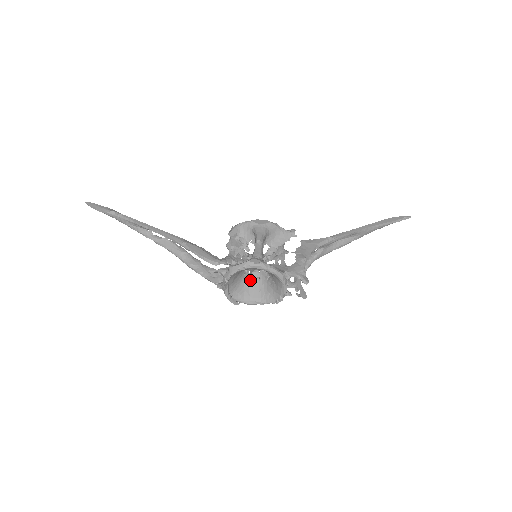
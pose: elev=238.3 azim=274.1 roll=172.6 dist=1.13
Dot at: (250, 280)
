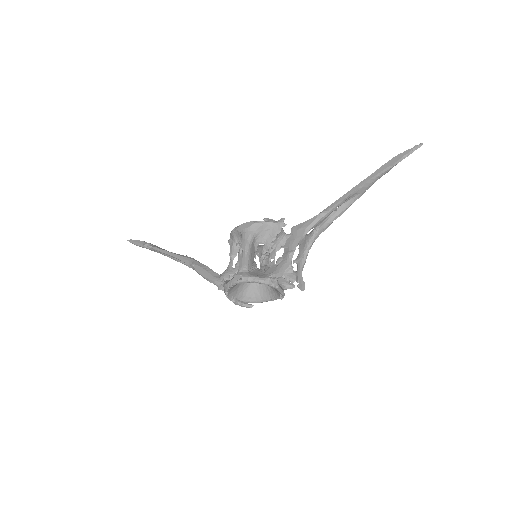
Dot at: occluded
